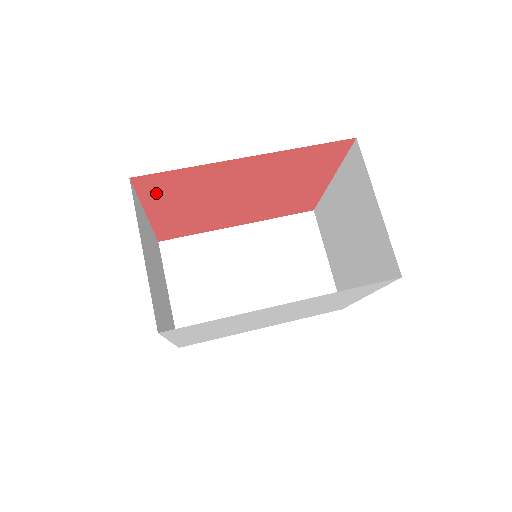
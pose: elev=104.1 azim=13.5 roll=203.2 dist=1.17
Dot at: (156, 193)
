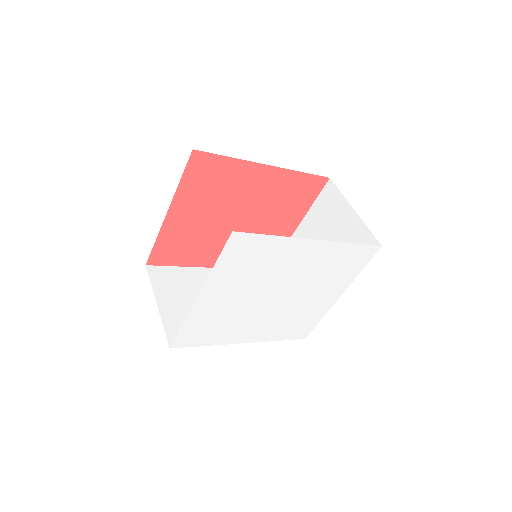
Dot at: (194, 181)
